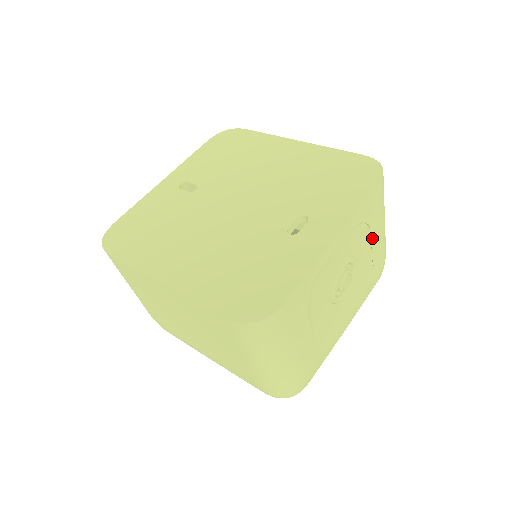
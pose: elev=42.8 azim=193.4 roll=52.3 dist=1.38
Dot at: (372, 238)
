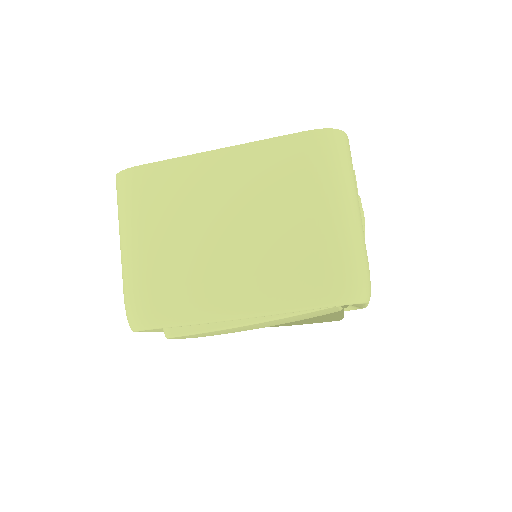
Dot at: occluded
